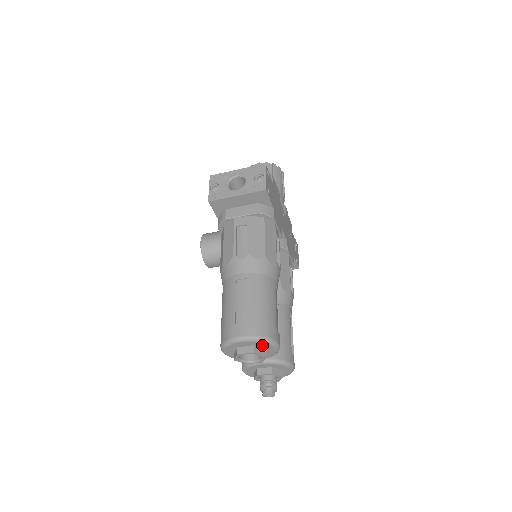
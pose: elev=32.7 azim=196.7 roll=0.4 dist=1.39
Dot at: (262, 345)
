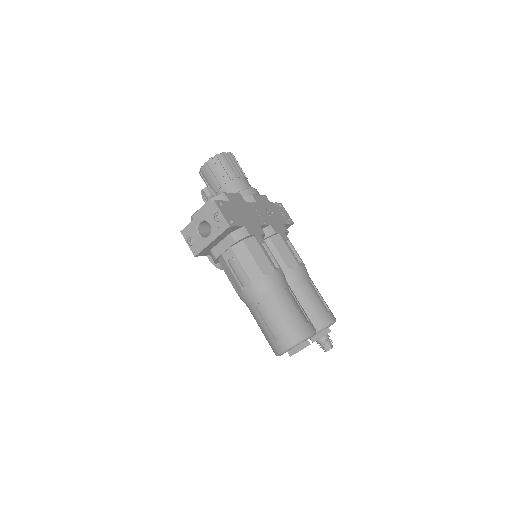
Dot at: (302, 342)
